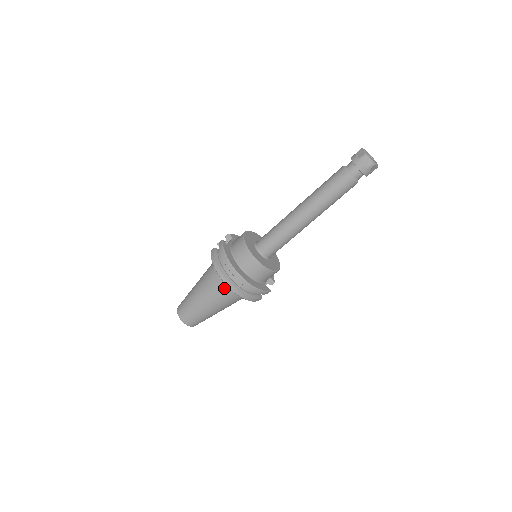
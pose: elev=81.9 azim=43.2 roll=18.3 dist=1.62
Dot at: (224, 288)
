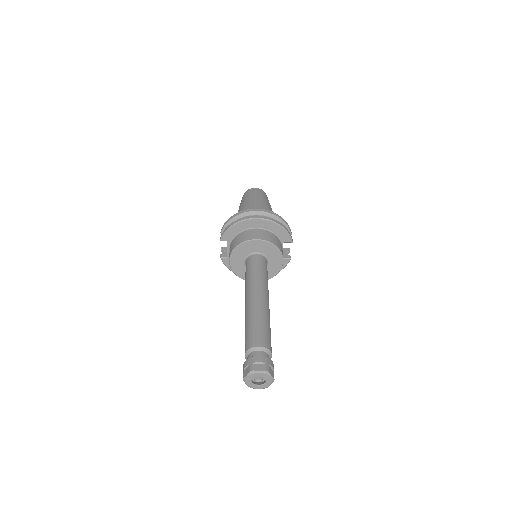
Dot at: occluded
